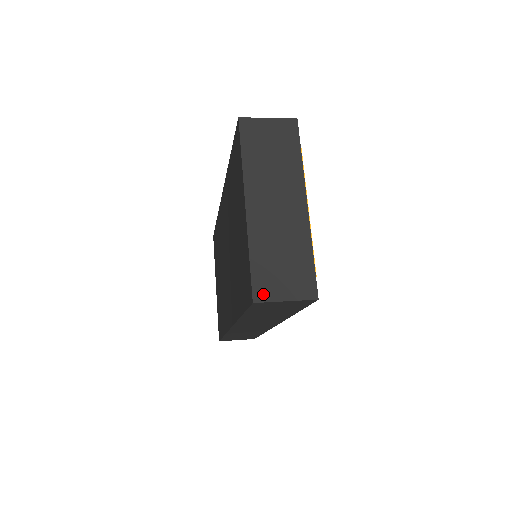
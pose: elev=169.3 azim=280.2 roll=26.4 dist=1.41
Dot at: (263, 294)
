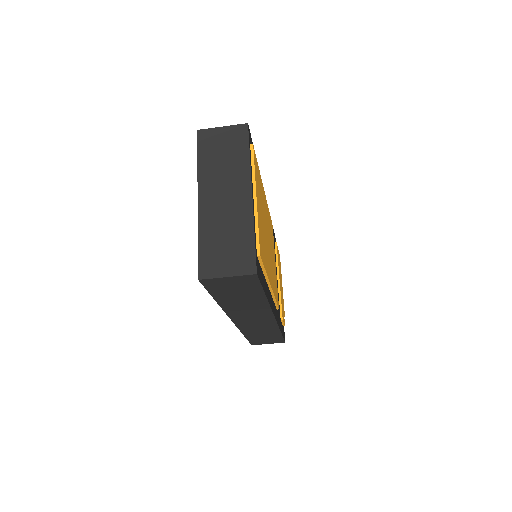
Dot at: (207, 272)
